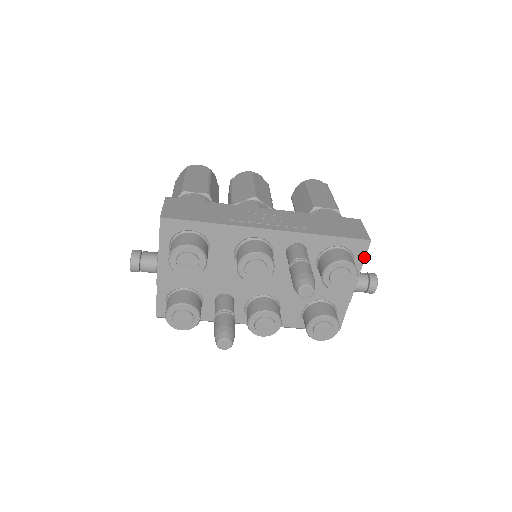
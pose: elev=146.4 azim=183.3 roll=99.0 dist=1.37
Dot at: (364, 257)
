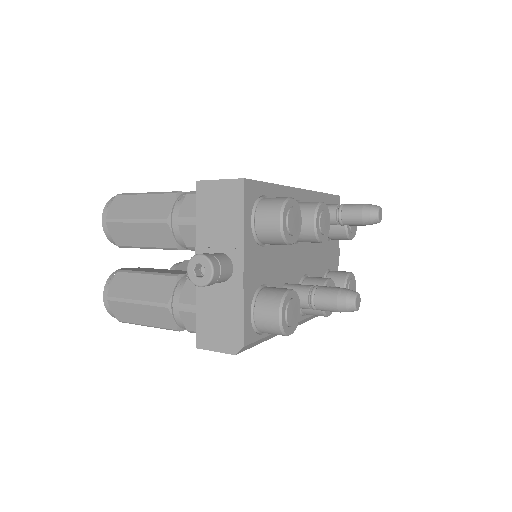
Dot at: occluded
